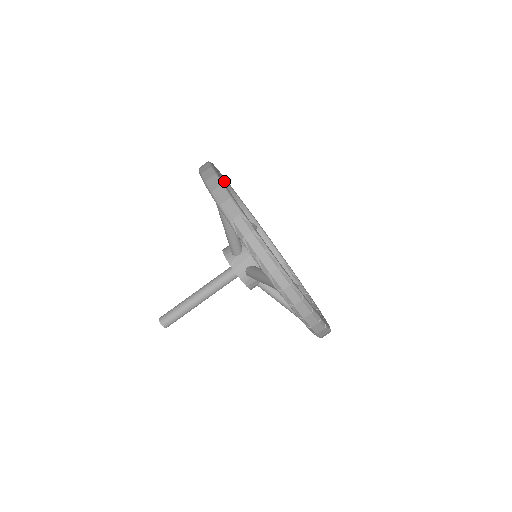
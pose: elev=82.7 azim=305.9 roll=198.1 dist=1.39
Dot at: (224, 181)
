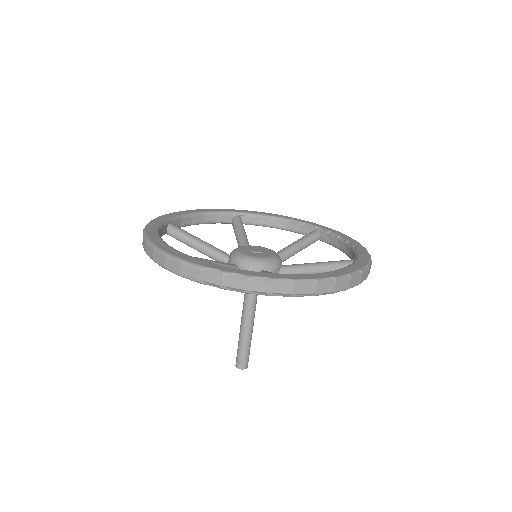
Dot at: (175, 219)
